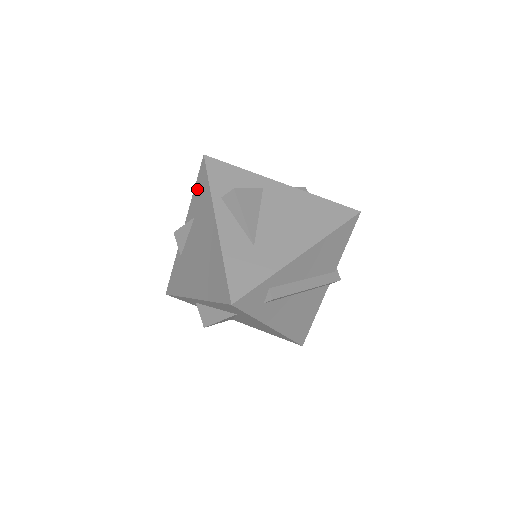
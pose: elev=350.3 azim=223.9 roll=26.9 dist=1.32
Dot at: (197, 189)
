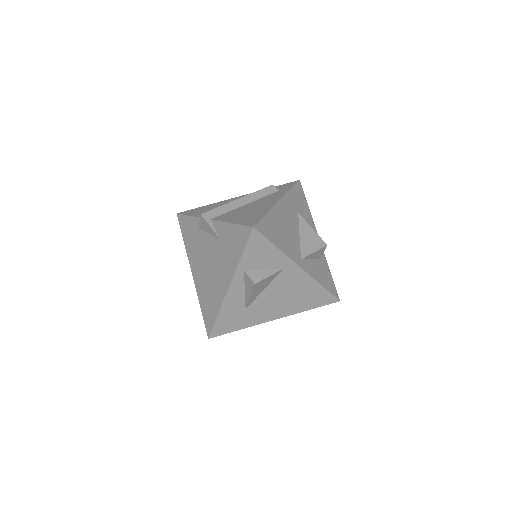
Dot at: (234, 232)
